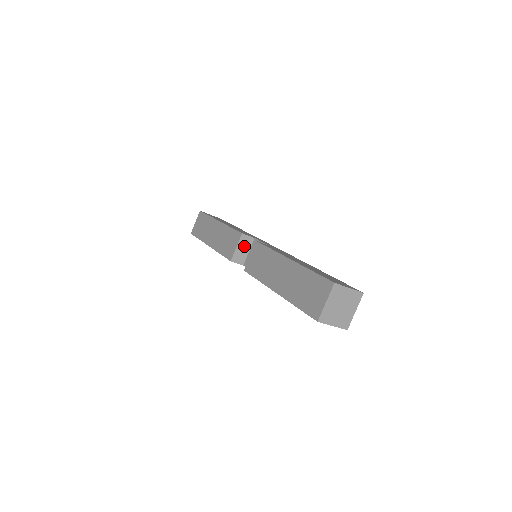
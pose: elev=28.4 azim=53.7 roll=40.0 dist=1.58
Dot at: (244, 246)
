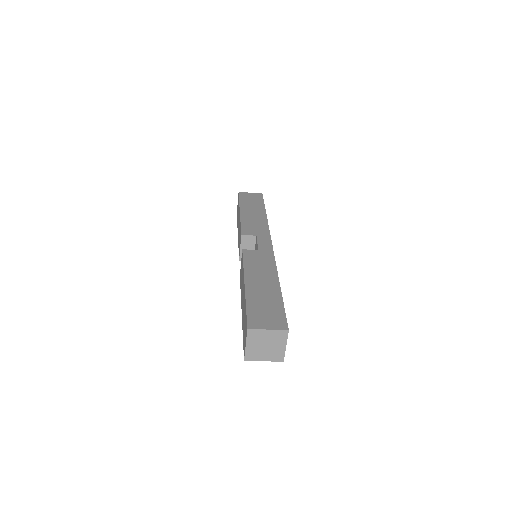
Dot at: (248, 245)
